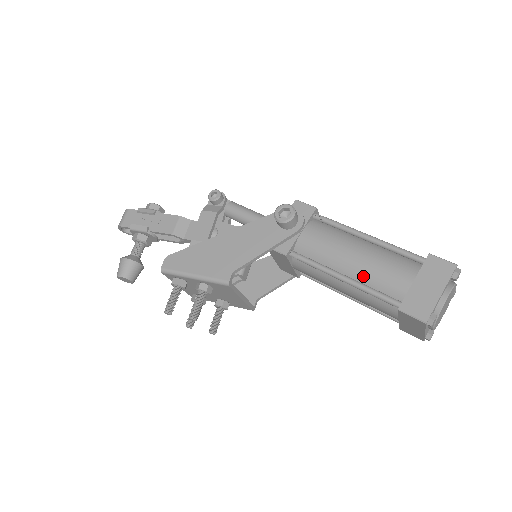
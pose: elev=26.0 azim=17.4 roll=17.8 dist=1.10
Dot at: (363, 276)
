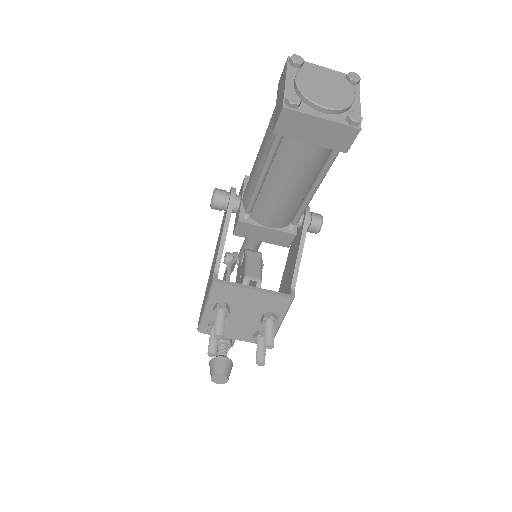
Dot at: (265, 157)
